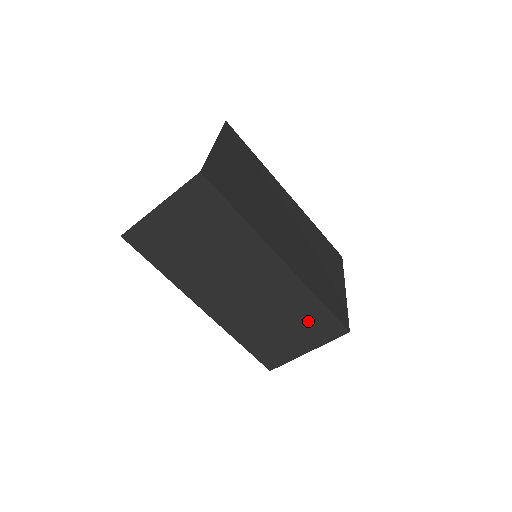
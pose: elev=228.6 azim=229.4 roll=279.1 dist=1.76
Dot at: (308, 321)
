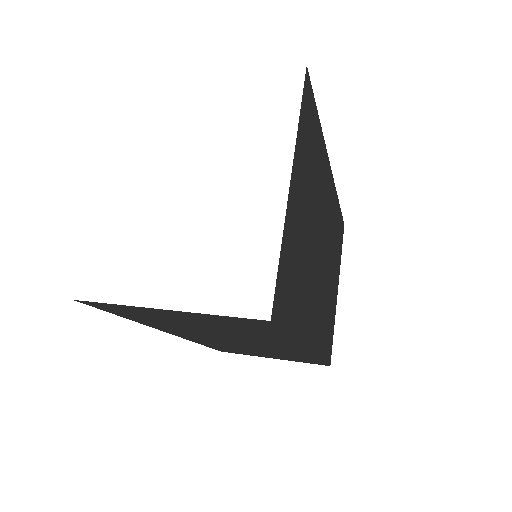
Dot at: (294, 358)
